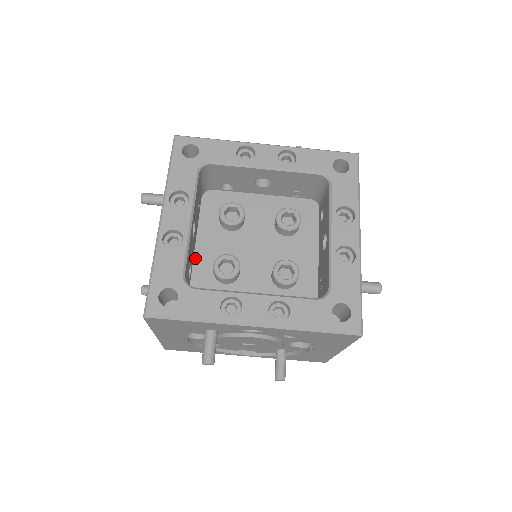
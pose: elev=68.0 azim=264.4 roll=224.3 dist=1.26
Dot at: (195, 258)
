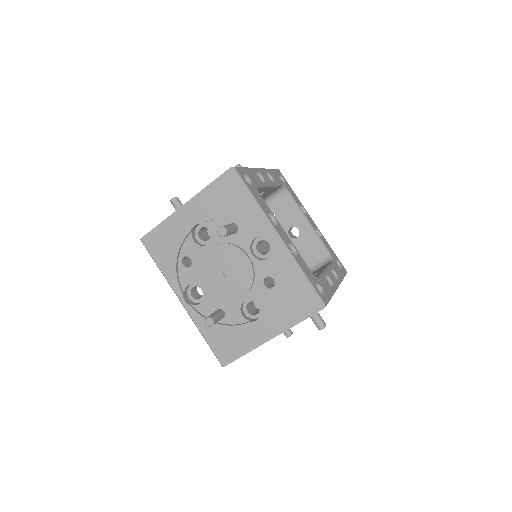
Dot at: occluded
